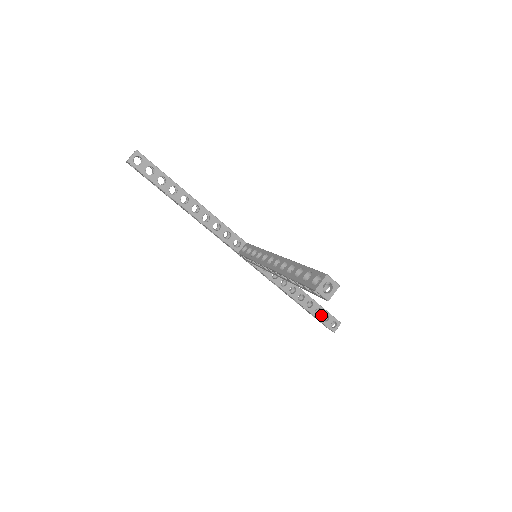
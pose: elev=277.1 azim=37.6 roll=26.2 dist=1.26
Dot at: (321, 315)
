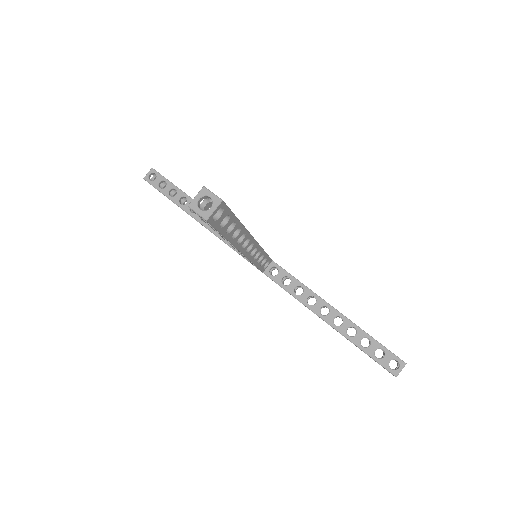
Dot at: (371, 348)
